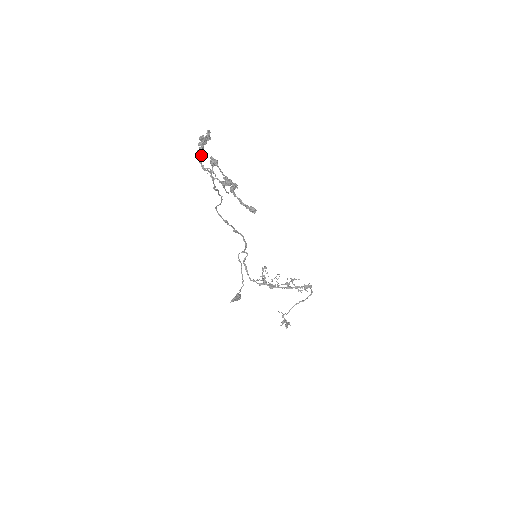
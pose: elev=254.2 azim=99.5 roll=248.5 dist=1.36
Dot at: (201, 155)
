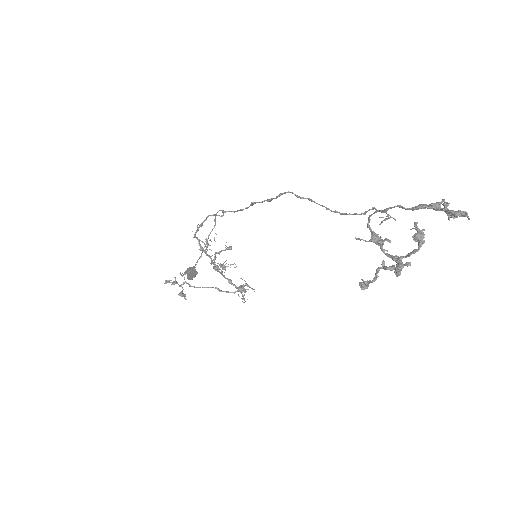
Dot at: (413, 209)
